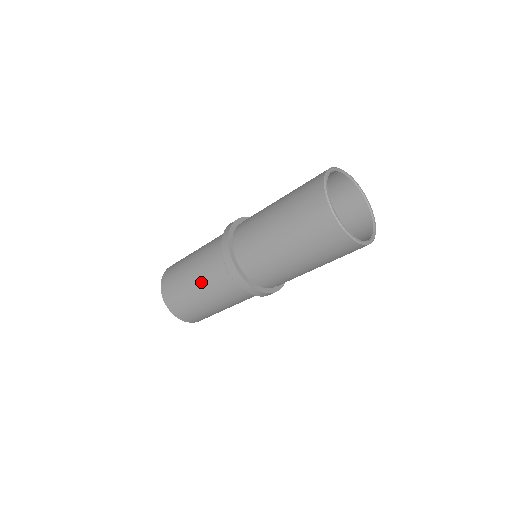
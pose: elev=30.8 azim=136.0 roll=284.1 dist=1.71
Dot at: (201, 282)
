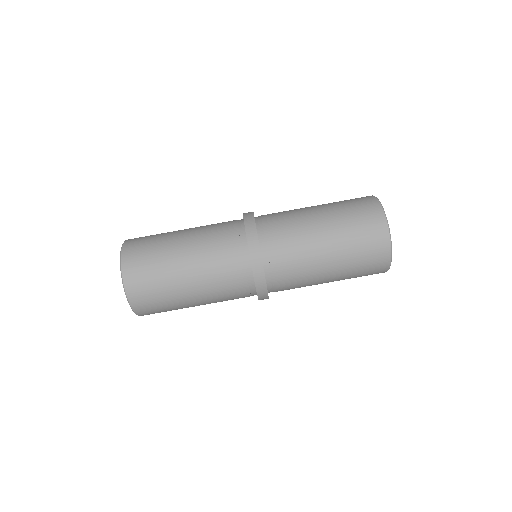
Dot at: (198, 262)
